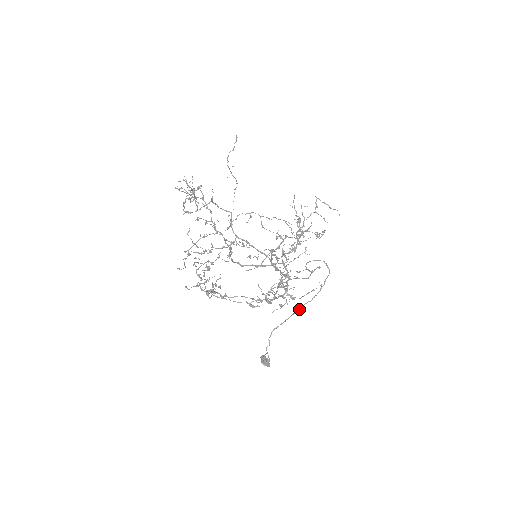
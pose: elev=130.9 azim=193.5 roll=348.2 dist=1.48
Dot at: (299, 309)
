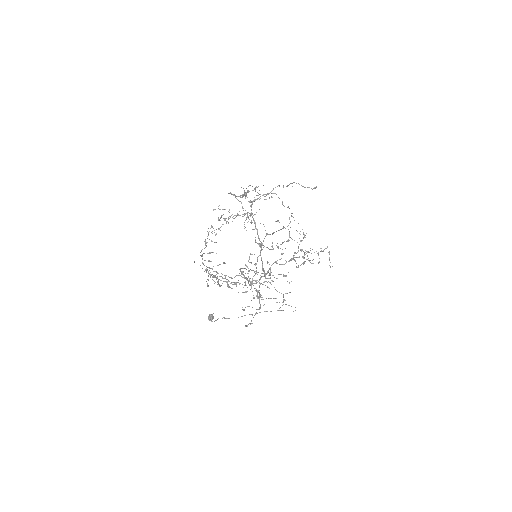
Dot at: (257, 313)
